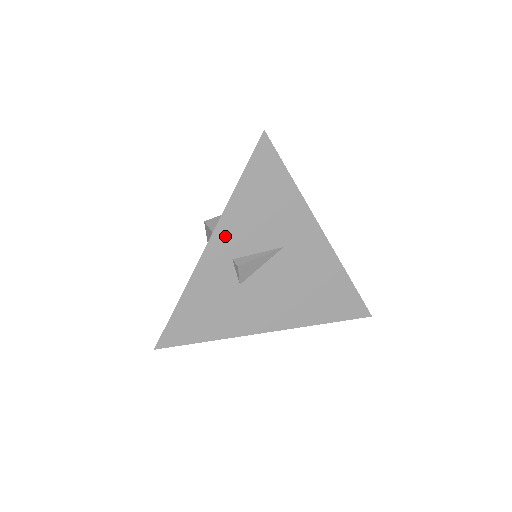
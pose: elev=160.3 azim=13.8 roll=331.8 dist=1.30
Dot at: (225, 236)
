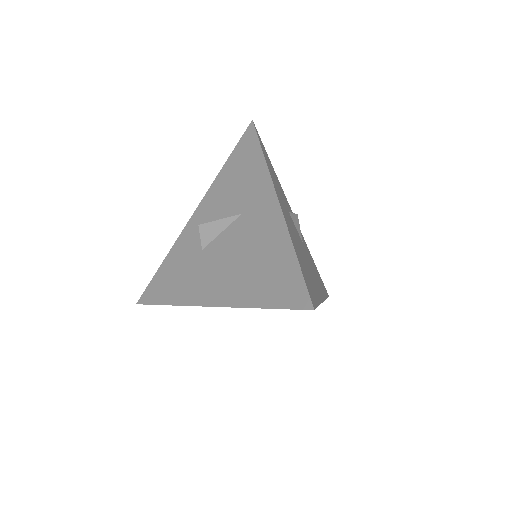
Dot at: (206, 205)
